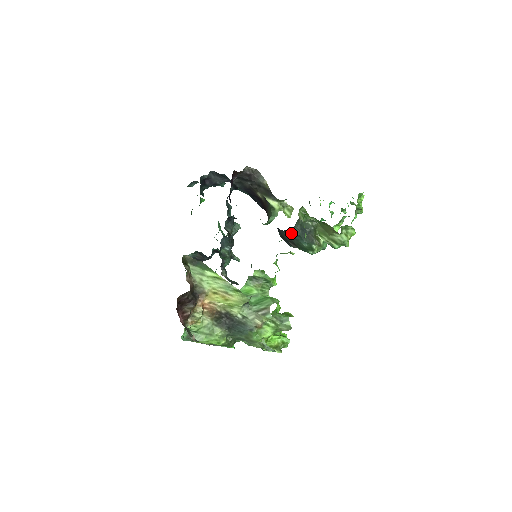
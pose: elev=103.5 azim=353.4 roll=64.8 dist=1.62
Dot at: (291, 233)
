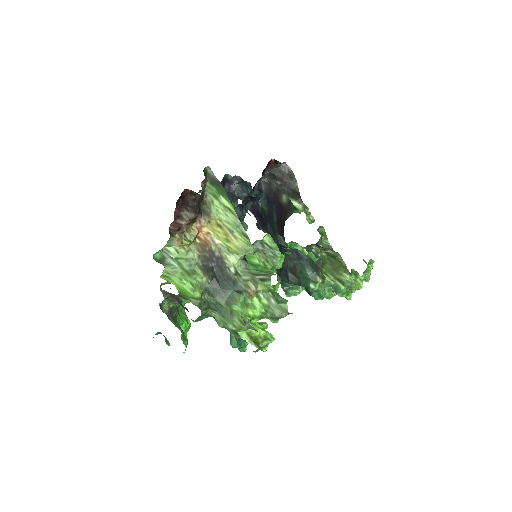
Dot at: (299, 253)
